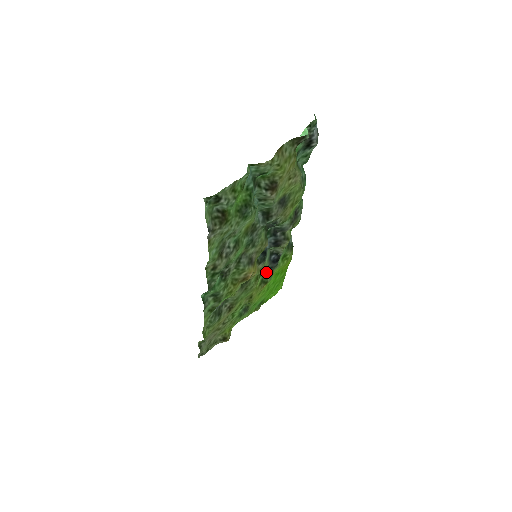
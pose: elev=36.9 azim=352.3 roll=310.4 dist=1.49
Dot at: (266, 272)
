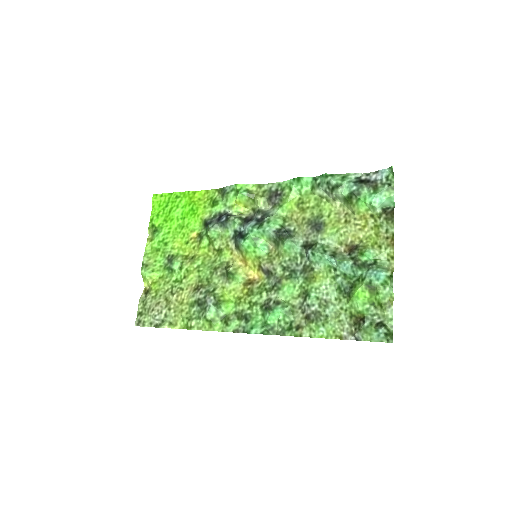
Dot at: (207, 229)
